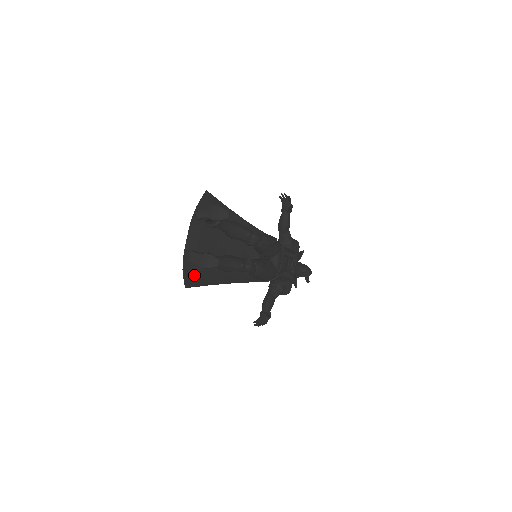
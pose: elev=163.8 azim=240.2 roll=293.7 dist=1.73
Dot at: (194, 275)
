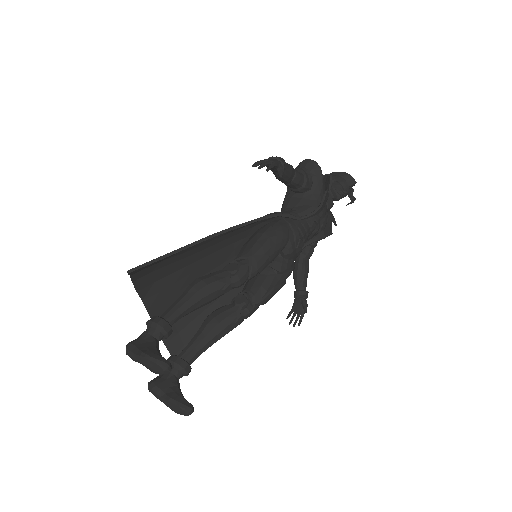
Dot at: (182, 339)
